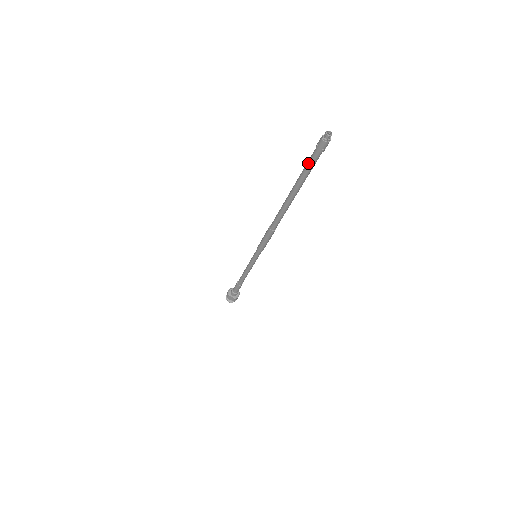
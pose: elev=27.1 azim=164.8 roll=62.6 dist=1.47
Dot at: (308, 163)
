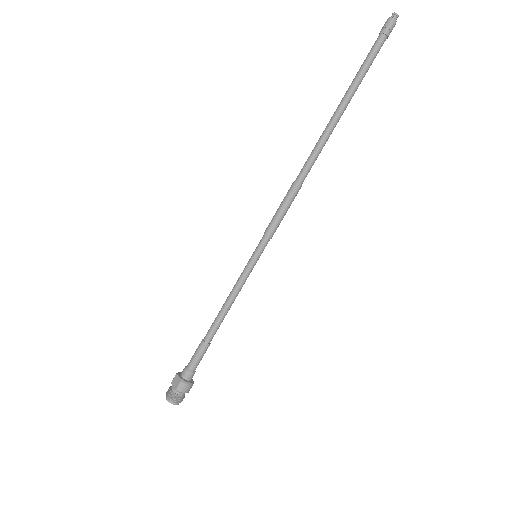
Dot at: (367, 56)
